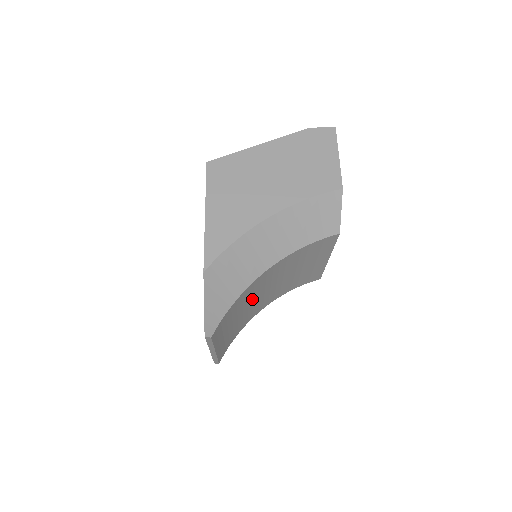
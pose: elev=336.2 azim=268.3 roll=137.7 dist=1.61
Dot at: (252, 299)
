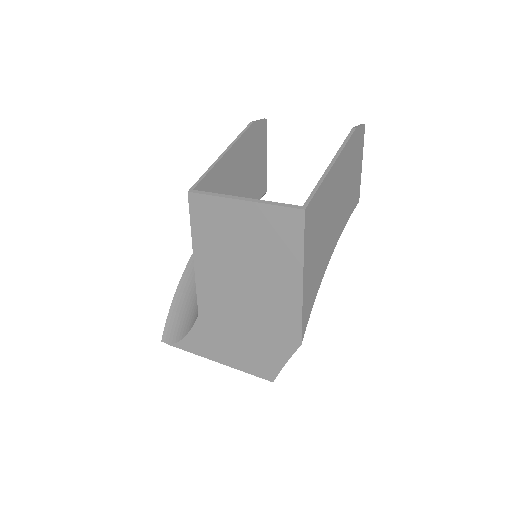
Dot at: occluded
